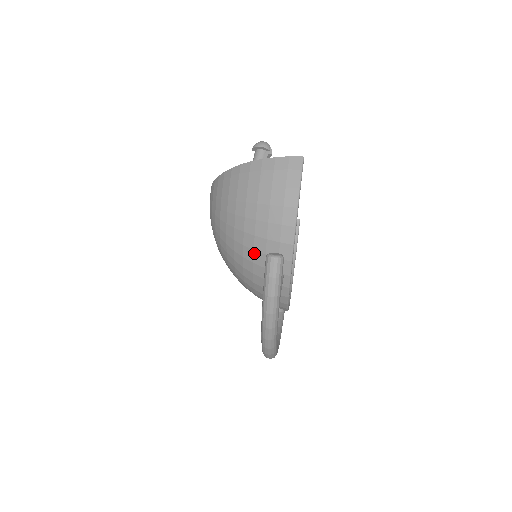
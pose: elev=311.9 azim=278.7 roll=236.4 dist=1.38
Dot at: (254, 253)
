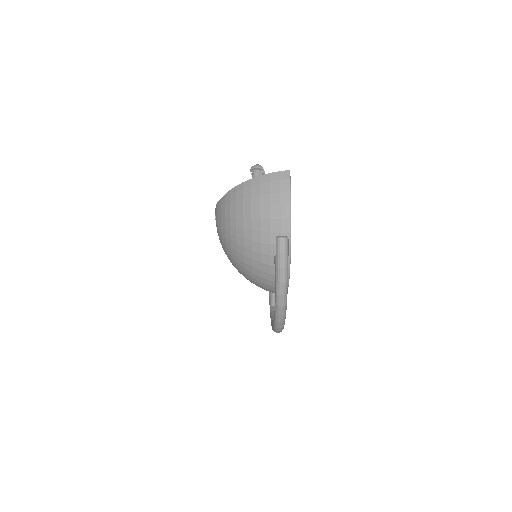
Dot at: (261, 245)
